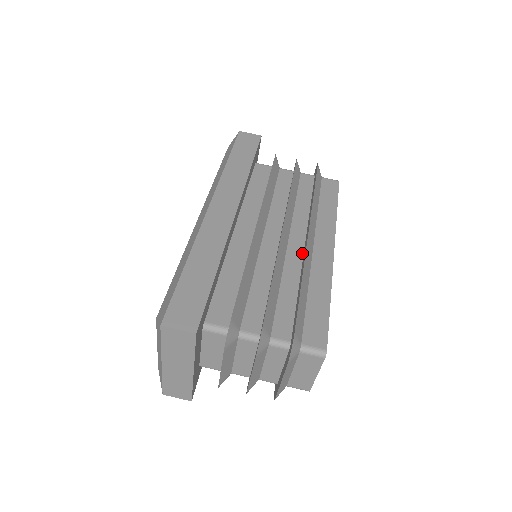
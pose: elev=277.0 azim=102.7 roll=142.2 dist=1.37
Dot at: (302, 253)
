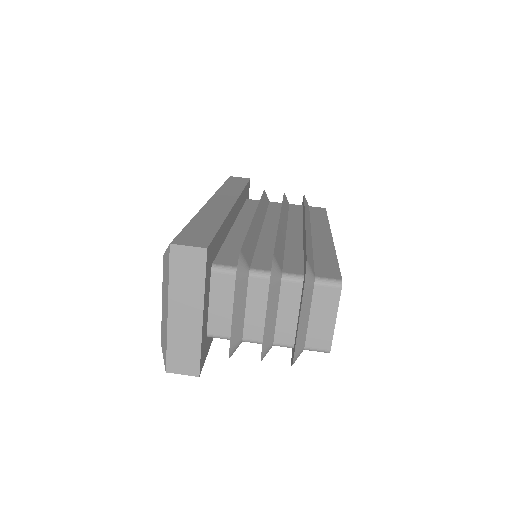
Dot at: (301, 235)
